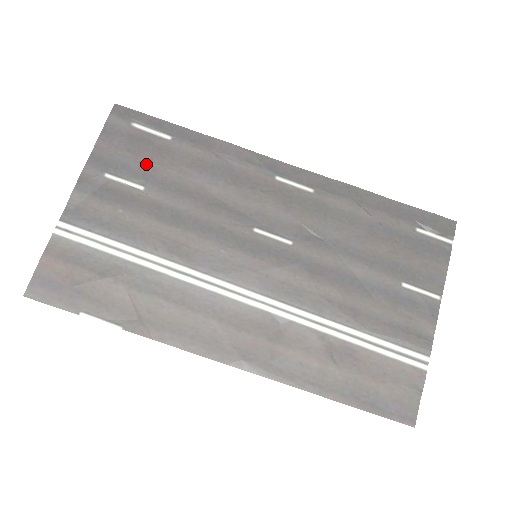
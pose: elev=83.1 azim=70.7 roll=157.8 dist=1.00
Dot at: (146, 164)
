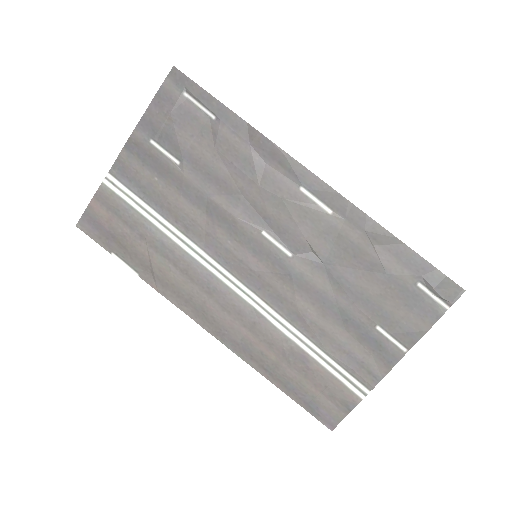
Dot at: (187, 140)
